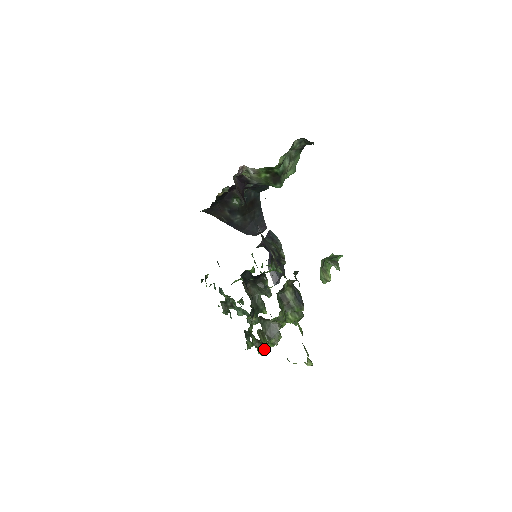
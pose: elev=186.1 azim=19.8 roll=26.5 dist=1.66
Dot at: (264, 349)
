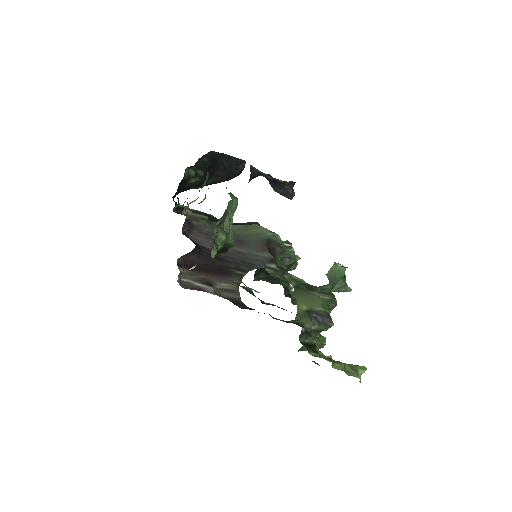
Dot at: occluded
